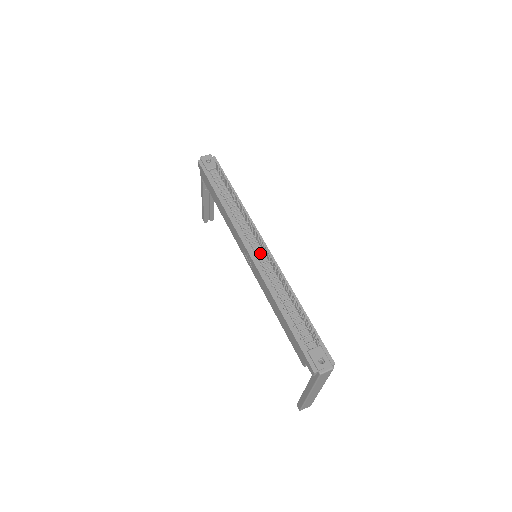
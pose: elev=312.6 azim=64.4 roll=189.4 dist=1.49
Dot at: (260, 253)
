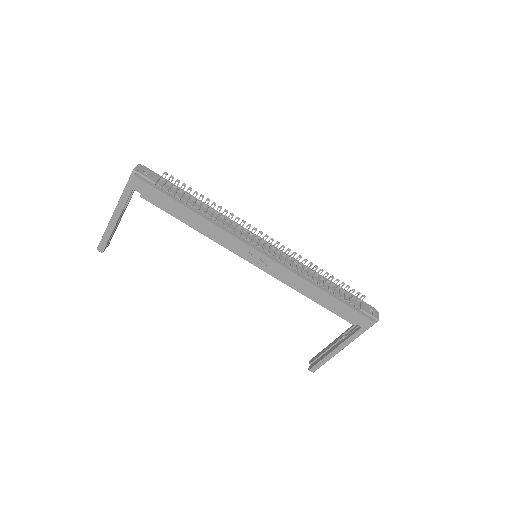
Dot at: (270, 250)
